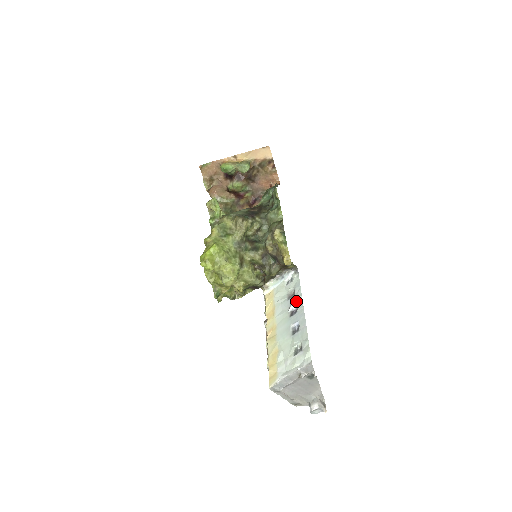
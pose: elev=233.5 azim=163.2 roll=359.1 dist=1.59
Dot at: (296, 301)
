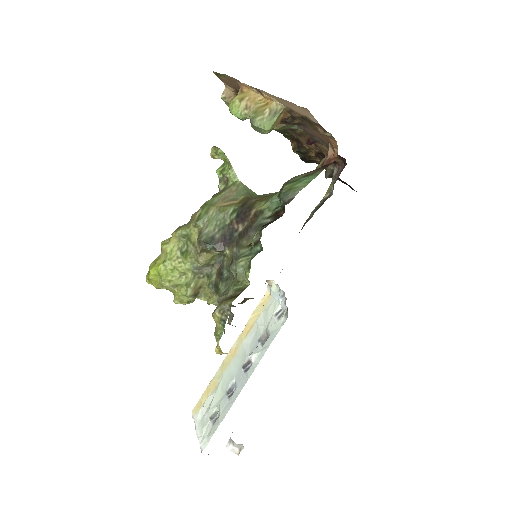
Dot at: (253, 360)
